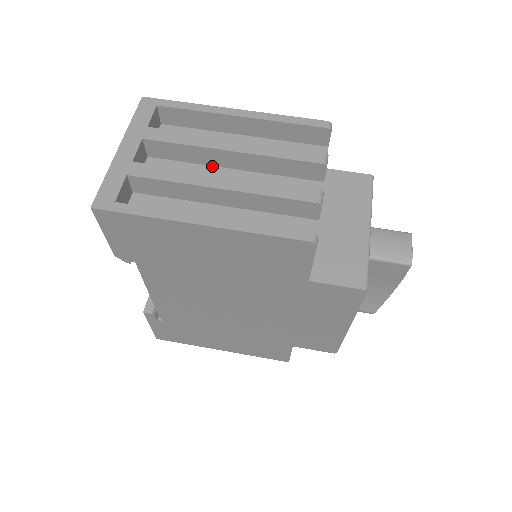
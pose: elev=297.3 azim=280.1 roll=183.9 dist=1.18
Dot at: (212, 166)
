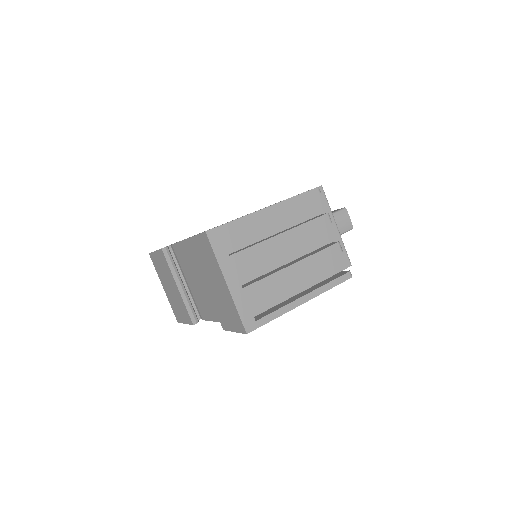
Dot at: occluded
